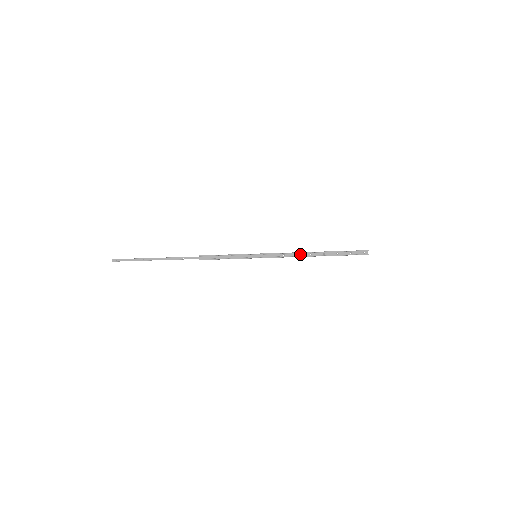
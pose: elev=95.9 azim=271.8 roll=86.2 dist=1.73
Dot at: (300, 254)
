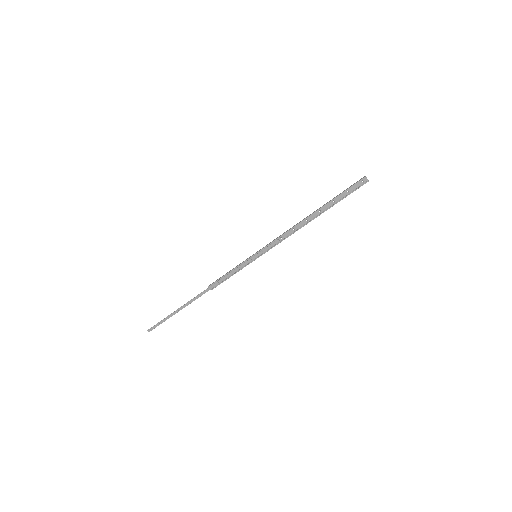
Dot at: (296, 227)
